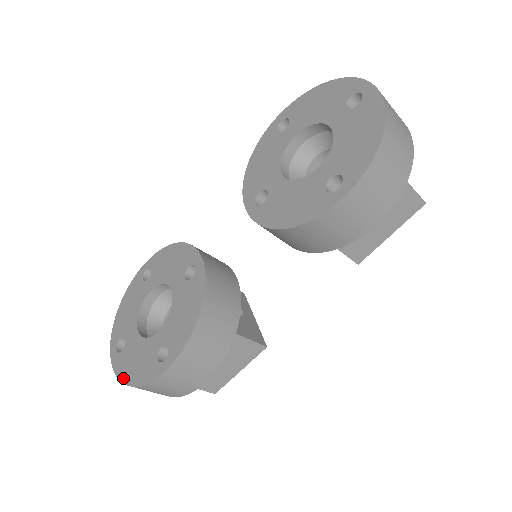
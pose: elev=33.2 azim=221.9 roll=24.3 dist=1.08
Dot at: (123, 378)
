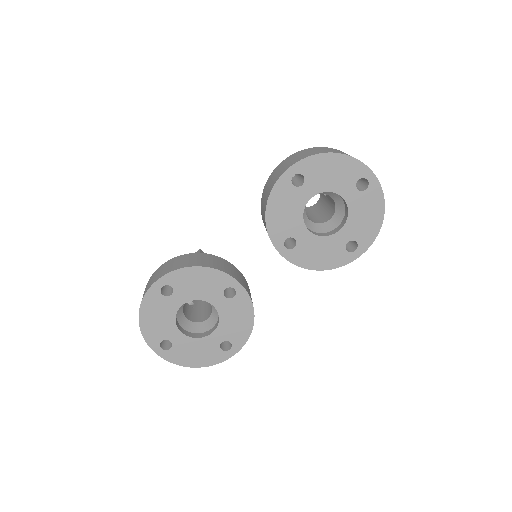
Dot at: (186, 365)
